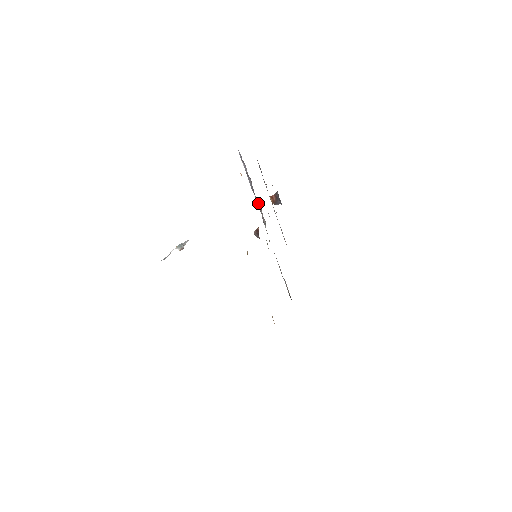
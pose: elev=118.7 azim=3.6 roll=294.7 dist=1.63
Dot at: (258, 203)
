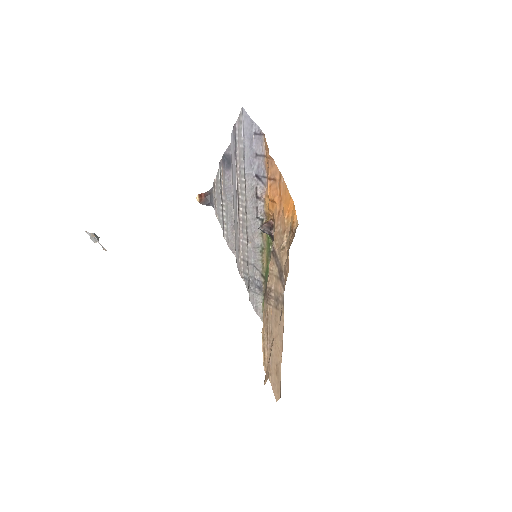
Dot at: (260, 192)
